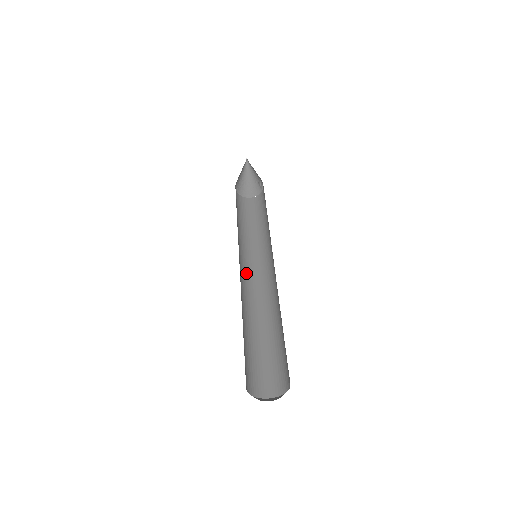
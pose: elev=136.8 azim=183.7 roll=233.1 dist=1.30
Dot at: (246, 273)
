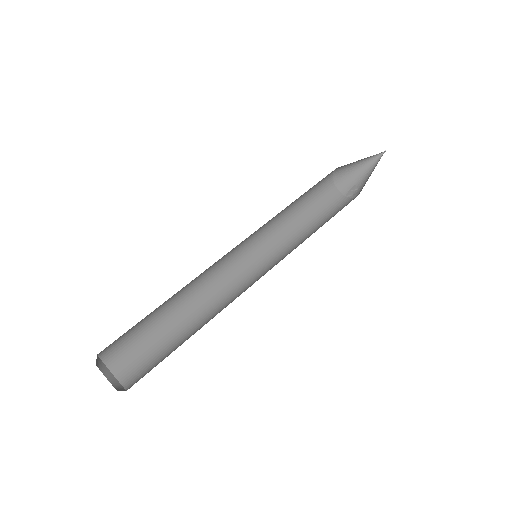
Dot at: (234, 250)
